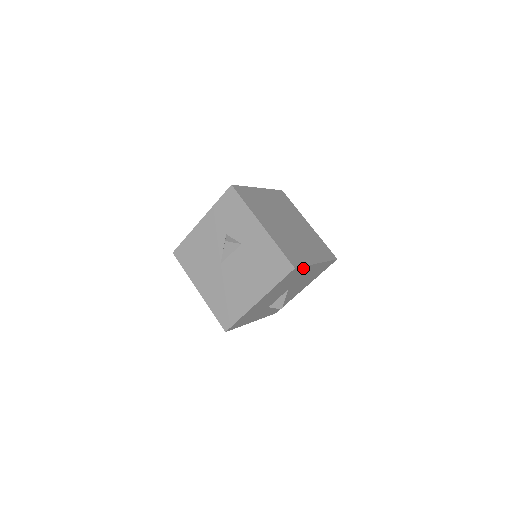
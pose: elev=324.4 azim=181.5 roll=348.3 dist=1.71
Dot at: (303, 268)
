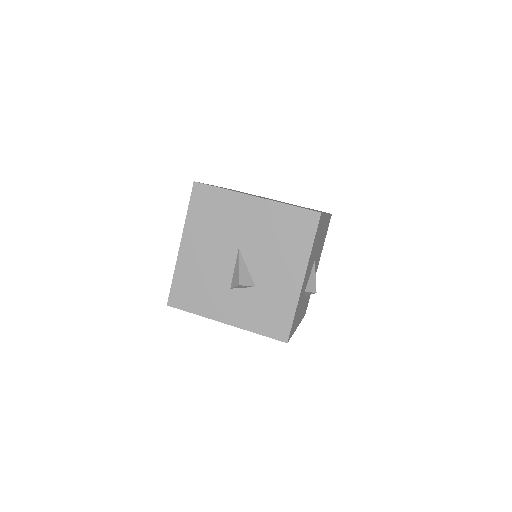
Dot at: (221, 193)
